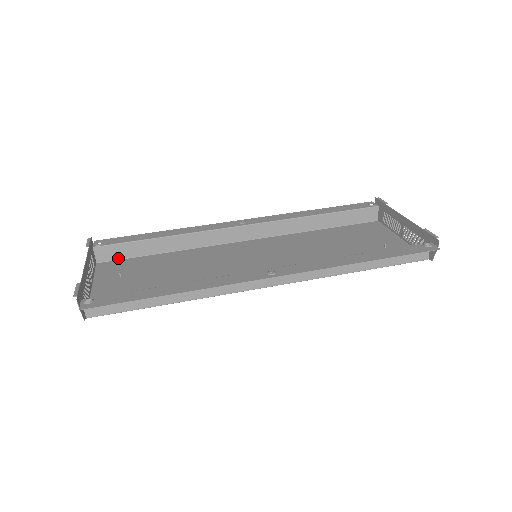
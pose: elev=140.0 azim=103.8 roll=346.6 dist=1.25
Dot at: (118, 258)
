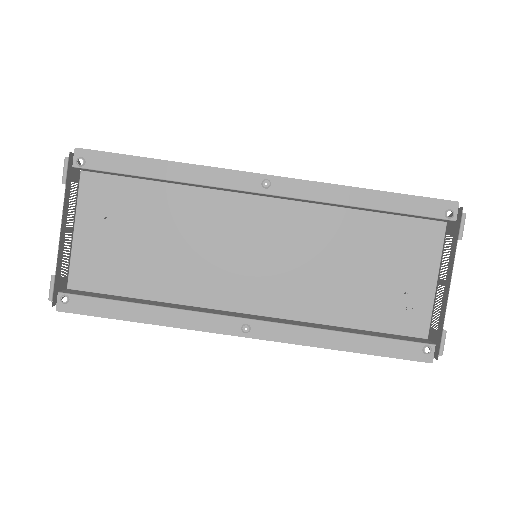
Dot at: (106, 173)
